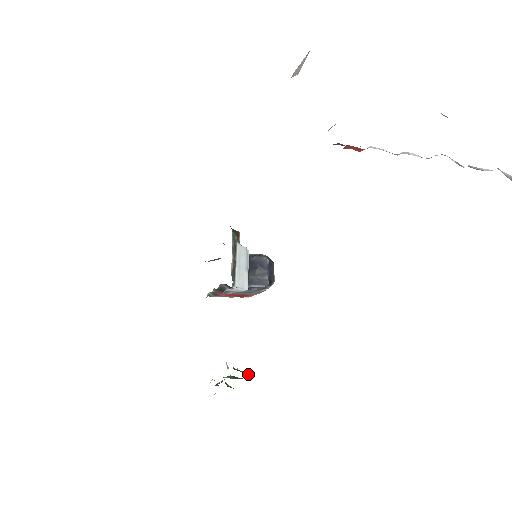
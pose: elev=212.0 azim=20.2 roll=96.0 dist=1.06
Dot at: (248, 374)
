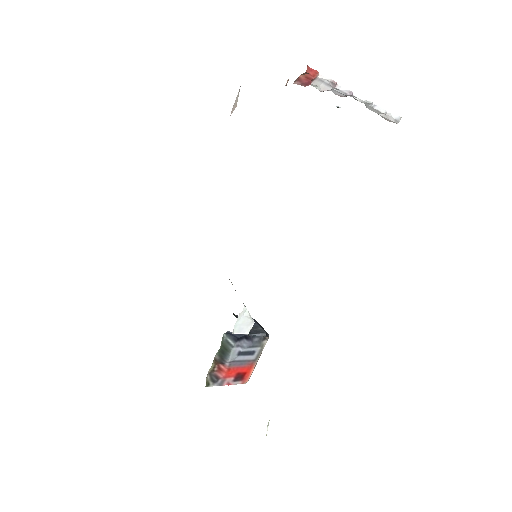
Dot at: occluded
